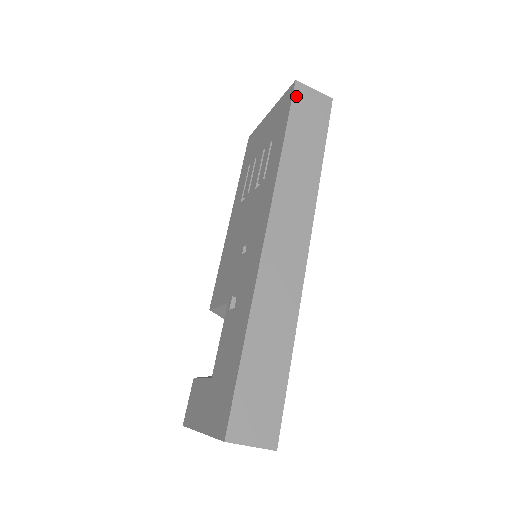
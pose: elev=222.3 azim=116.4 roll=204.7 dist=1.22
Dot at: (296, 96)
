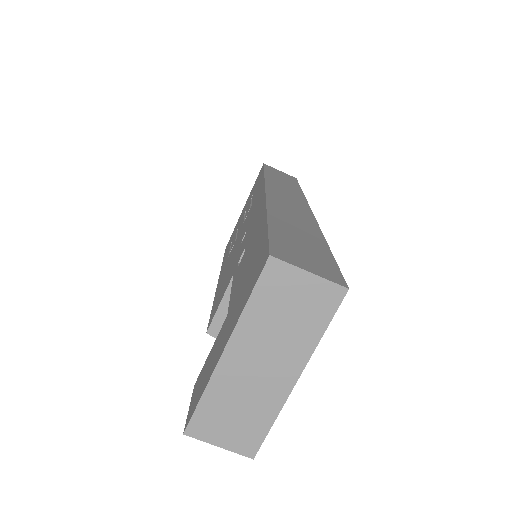
Dot at: (266, 167)
